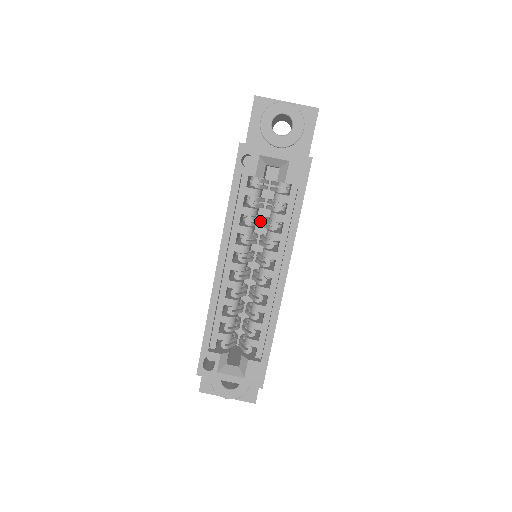
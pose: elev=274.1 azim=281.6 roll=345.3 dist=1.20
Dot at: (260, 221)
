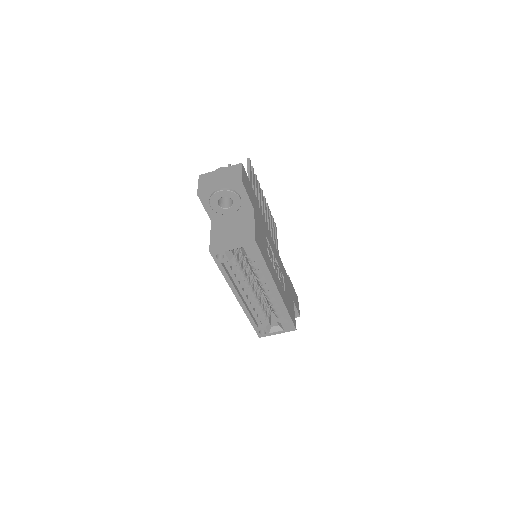
Dot at: occluded
